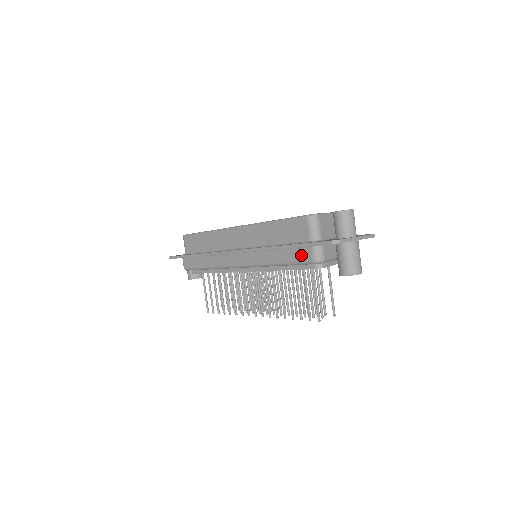
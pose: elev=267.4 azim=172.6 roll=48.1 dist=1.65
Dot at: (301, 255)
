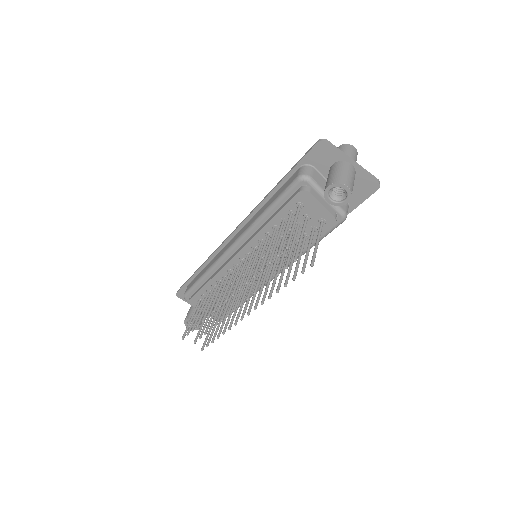
Dot at: (289, 182)
